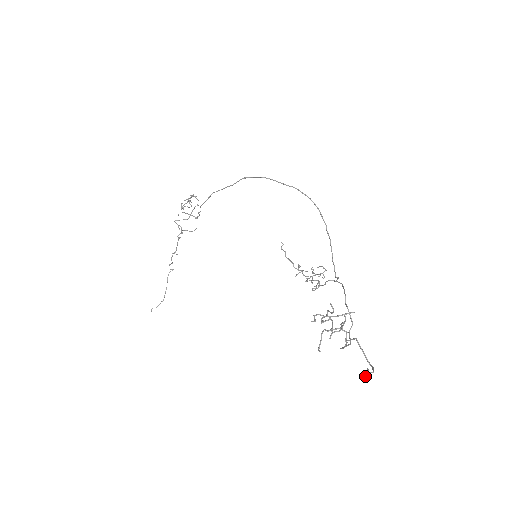
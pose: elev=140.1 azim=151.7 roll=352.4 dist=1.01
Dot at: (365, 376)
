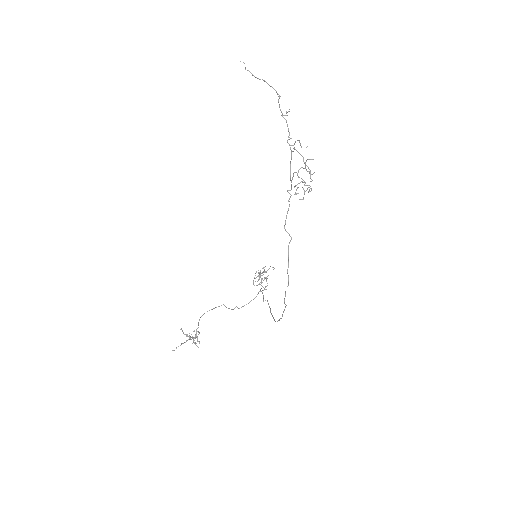
Dot at: occluded
